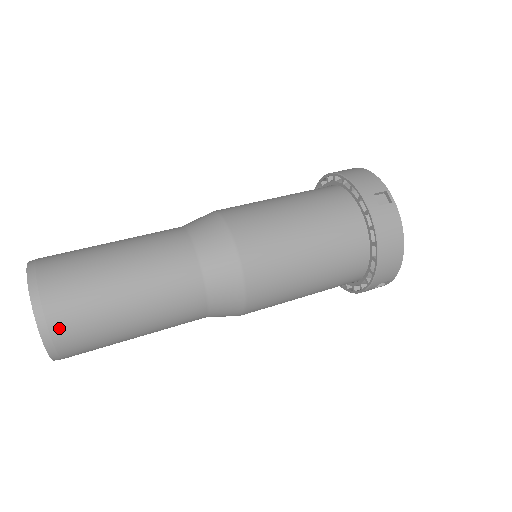
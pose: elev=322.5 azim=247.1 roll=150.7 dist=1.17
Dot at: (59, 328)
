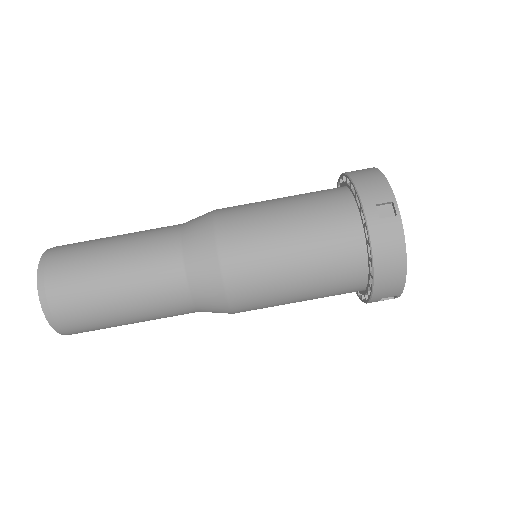
Dot at: (60, 312)
